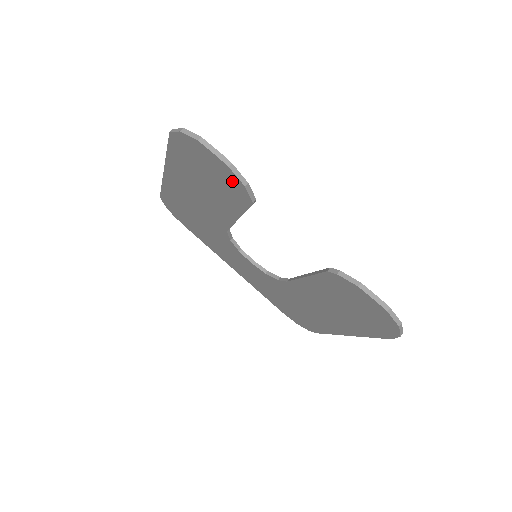
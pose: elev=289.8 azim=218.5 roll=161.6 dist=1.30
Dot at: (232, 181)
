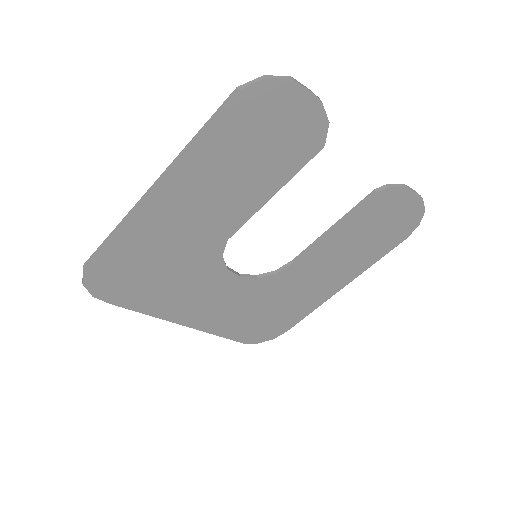
Dot at: (311, 125)
